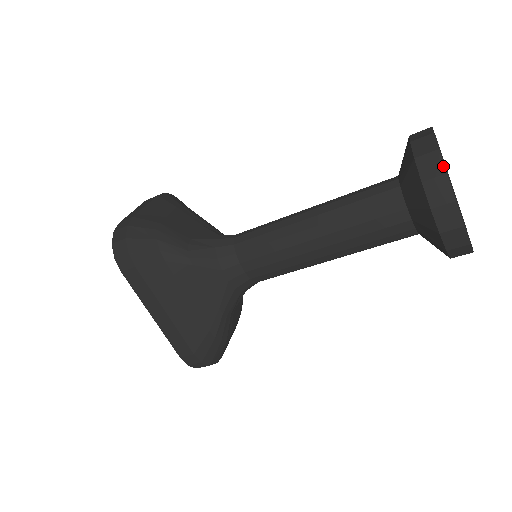
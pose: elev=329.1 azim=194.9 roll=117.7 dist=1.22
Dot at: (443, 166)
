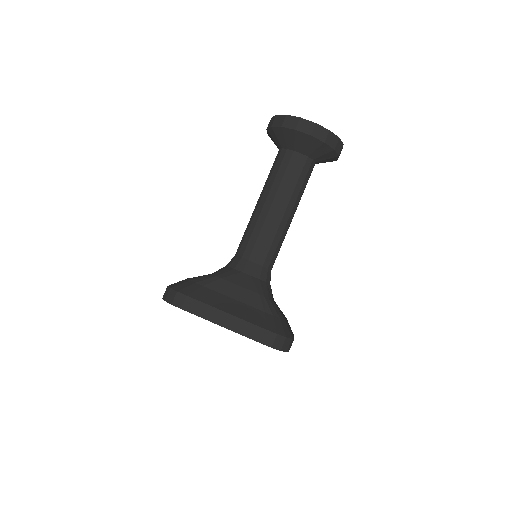
Dot at: (283, 115)
